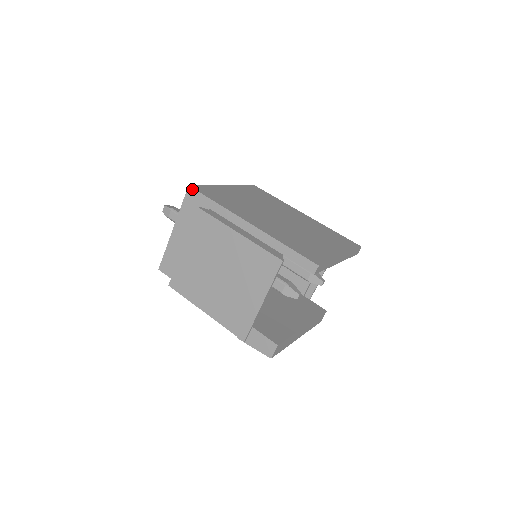
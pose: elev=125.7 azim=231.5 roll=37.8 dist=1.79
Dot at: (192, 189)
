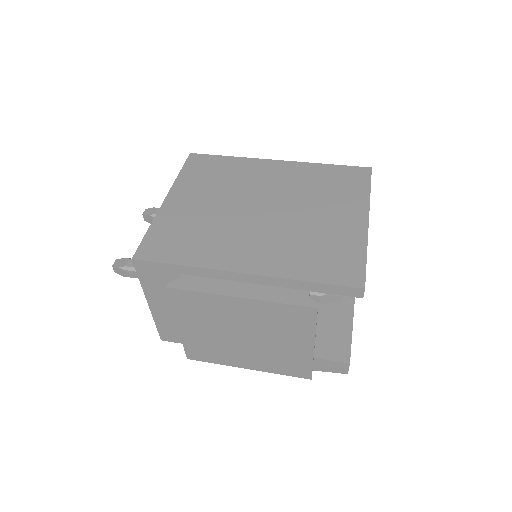
Dot at: (139, 261)
